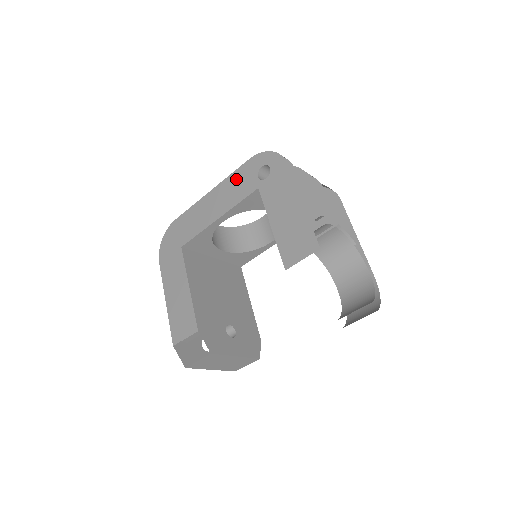
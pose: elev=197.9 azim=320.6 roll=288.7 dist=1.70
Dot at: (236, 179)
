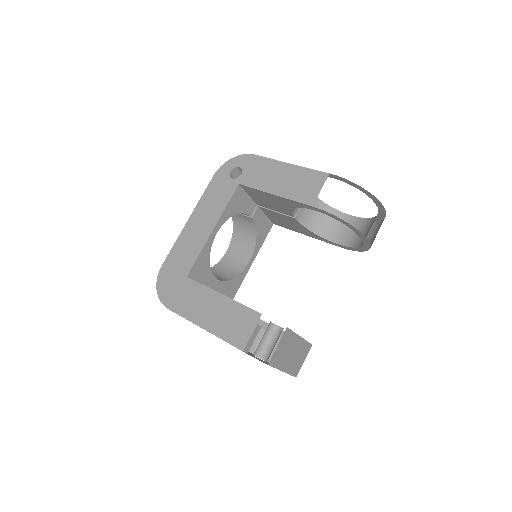
Dot at: (211, 194)
